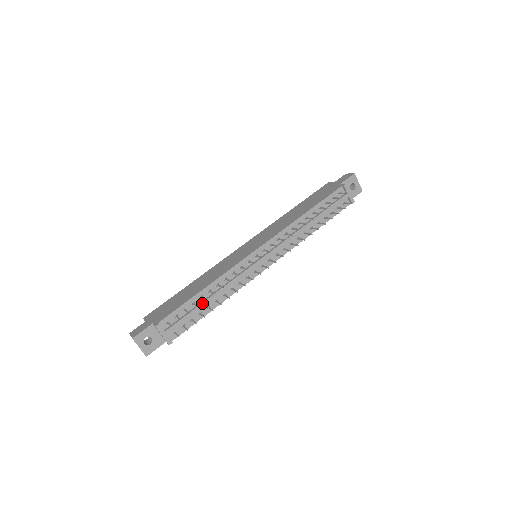
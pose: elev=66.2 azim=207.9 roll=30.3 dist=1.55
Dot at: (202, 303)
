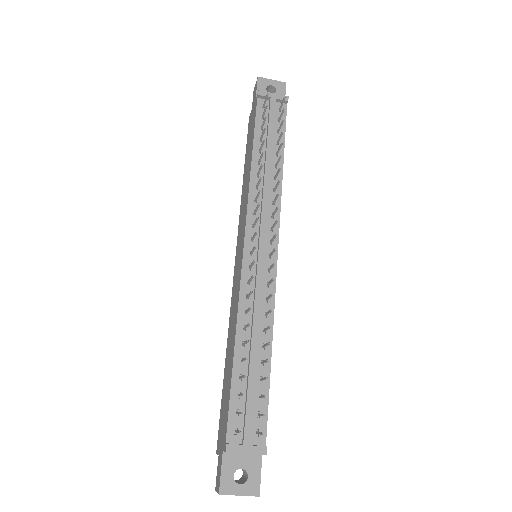
Dot at: (249, 366)
